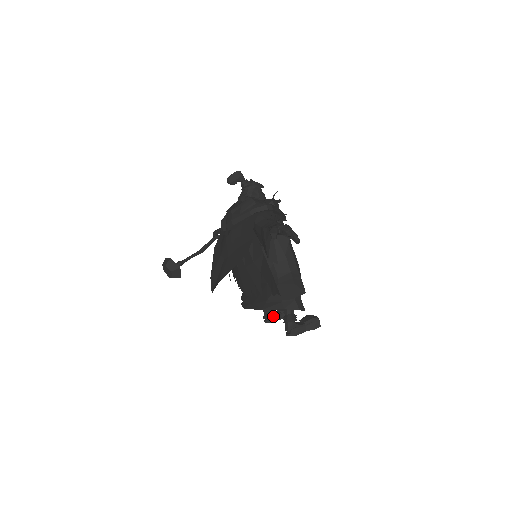
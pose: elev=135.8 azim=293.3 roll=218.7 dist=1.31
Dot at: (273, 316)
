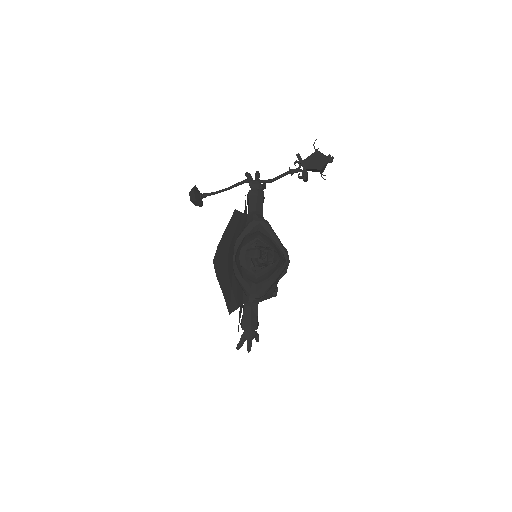
Dot at: occluded
